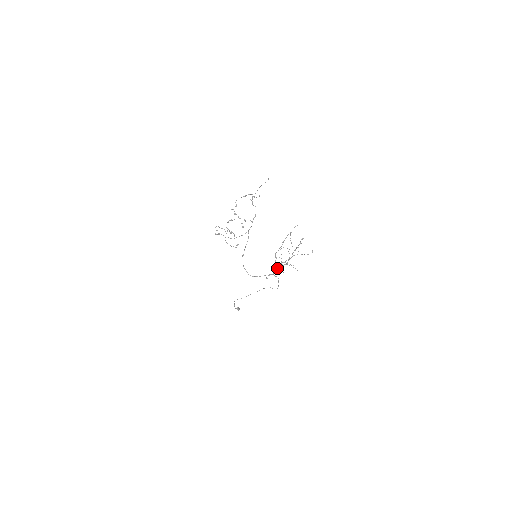
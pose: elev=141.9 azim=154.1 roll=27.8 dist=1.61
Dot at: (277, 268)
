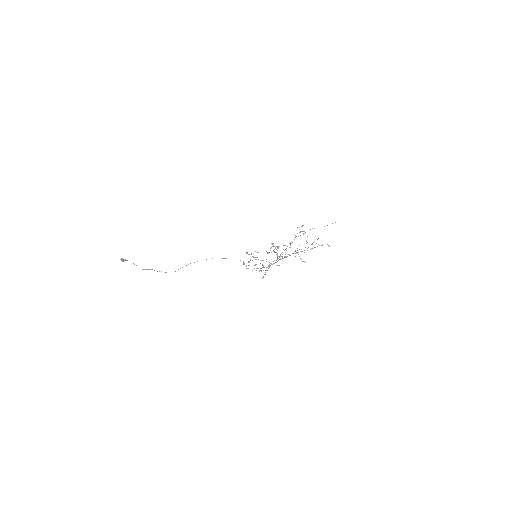
Dot at: occluded
